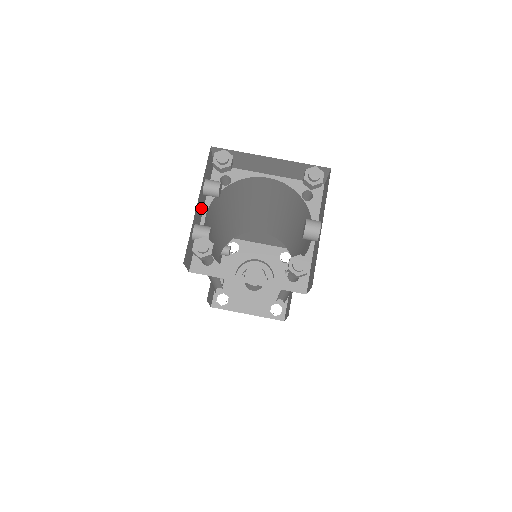
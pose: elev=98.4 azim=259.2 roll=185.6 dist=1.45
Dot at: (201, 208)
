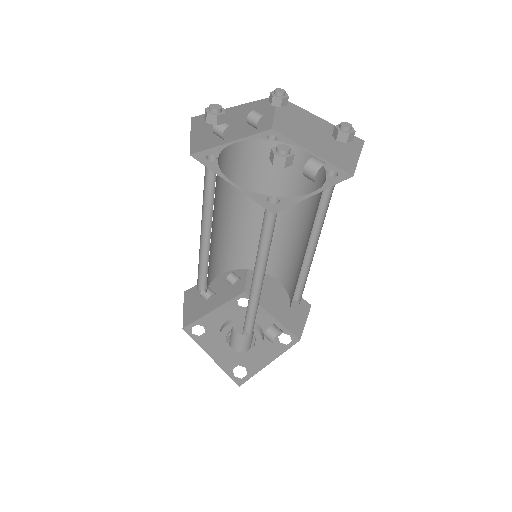
Dot at: (238, 129)
